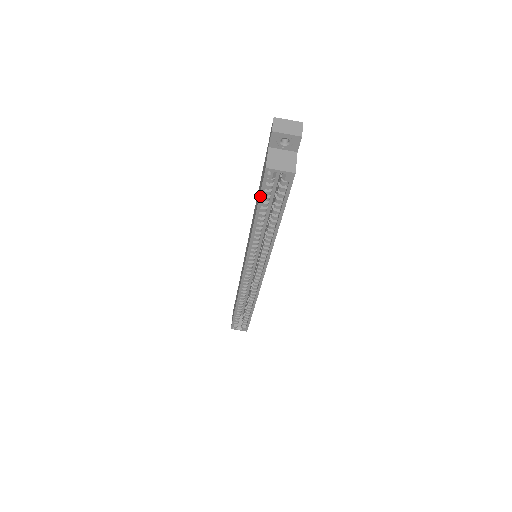
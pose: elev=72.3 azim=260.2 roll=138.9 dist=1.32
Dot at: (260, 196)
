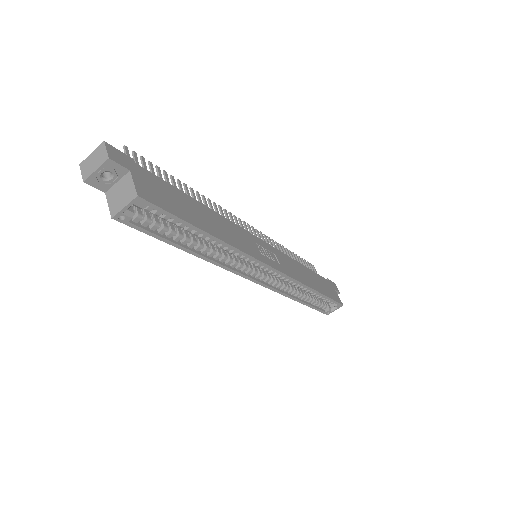
Dot at: (152, 236)
